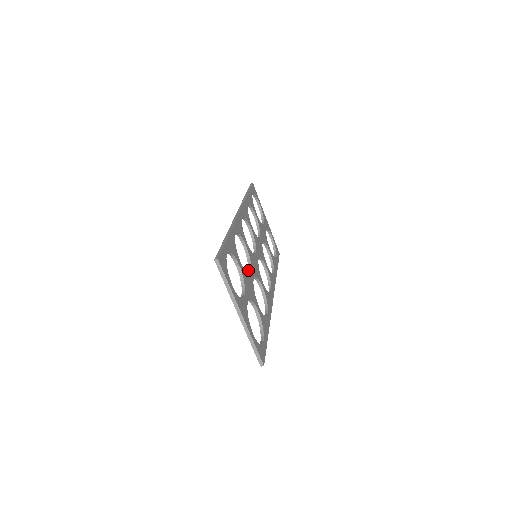
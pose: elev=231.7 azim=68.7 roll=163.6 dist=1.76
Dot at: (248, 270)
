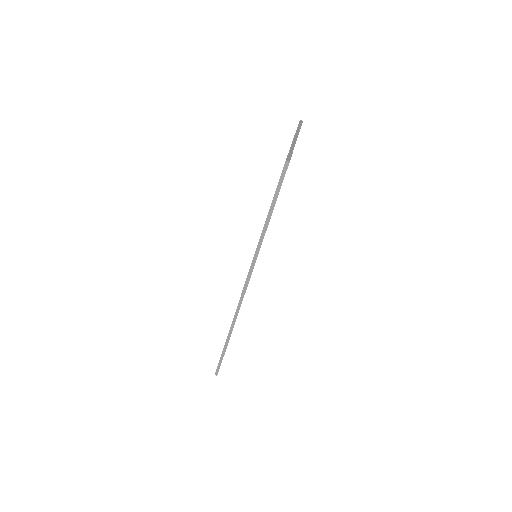
Dot at: occluded
